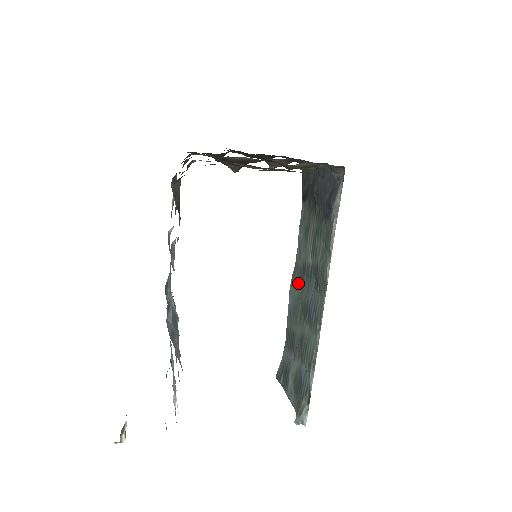
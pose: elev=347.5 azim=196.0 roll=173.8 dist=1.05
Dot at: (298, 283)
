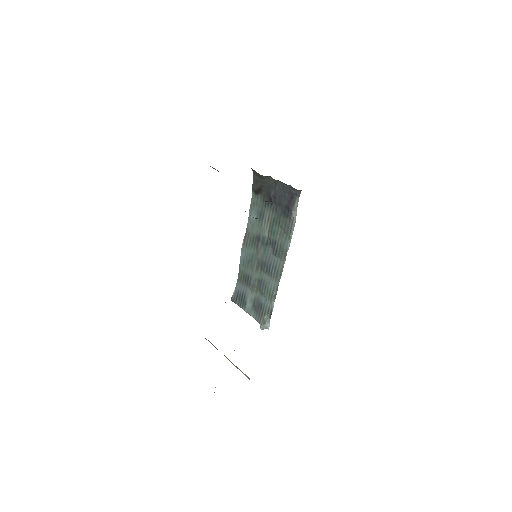
Dot at: (252, 246)
